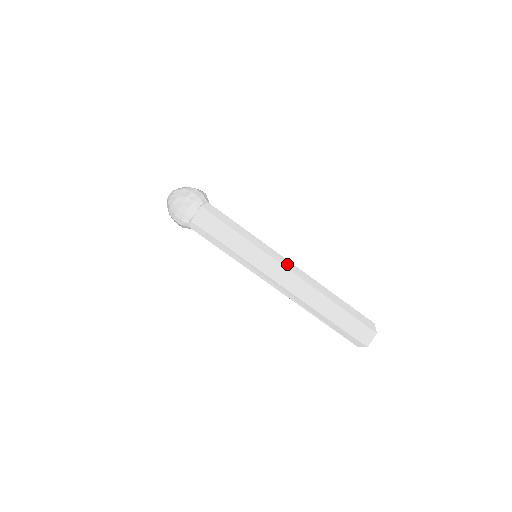
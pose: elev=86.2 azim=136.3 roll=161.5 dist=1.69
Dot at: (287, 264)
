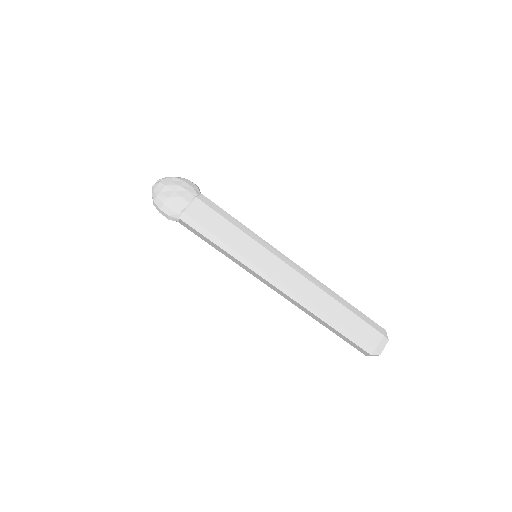
Dot at: (293, 265)
